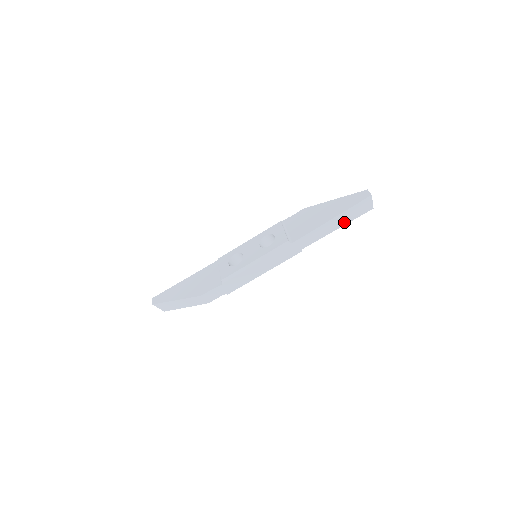
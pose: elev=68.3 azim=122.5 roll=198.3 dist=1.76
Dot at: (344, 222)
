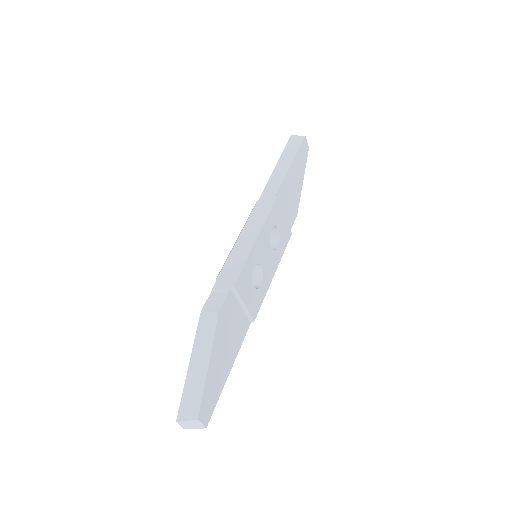
Dot at: (291, 158)
